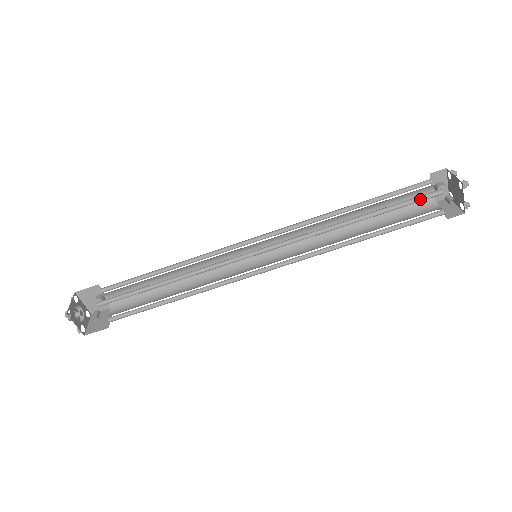
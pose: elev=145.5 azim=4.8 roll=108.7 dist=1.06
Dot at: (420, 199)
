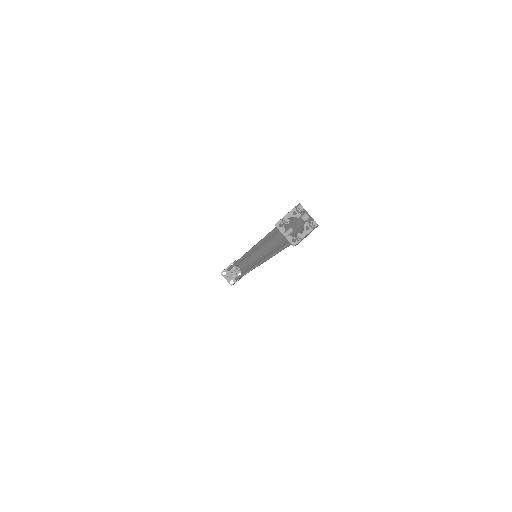
Dot at: occluded
